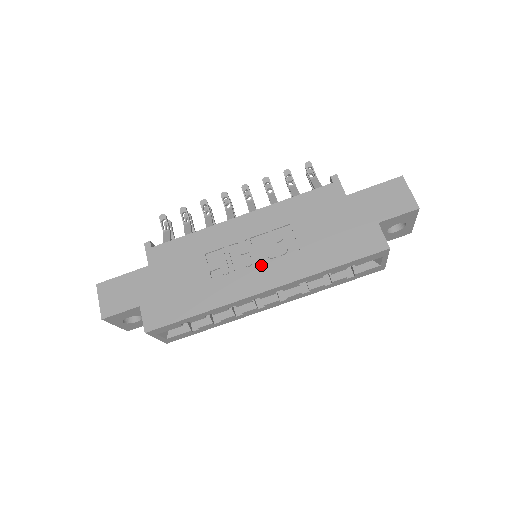
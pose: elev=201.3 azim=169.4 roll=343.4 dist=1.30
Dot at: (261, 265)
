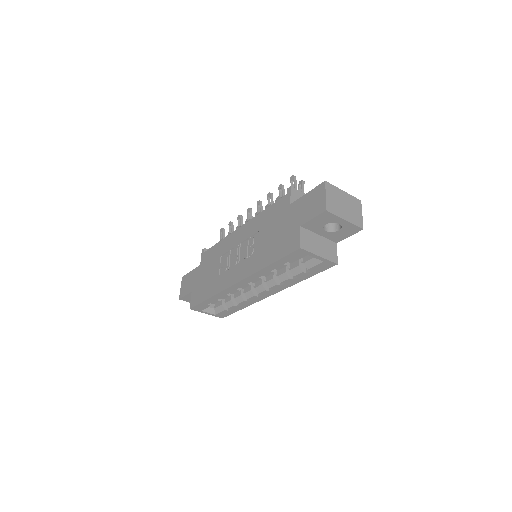
Dot at: (239, 264)
